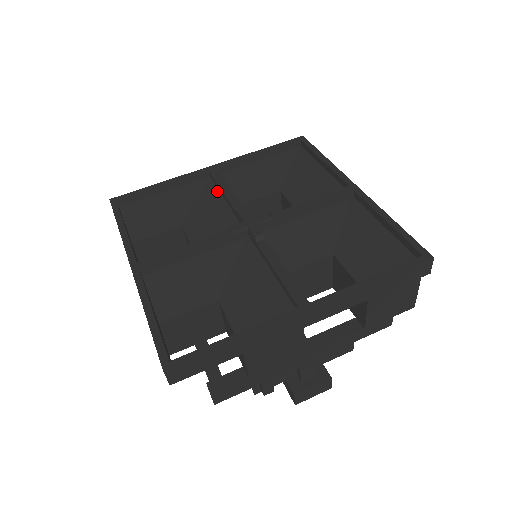
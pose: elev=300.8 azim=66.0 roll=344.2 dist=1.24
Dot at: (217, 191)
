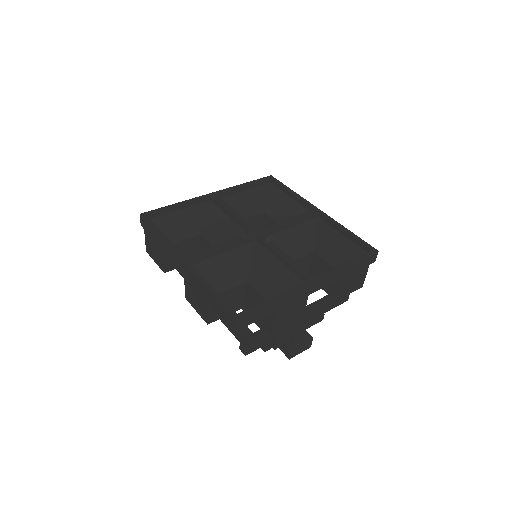
Dot at: (221, 211)
